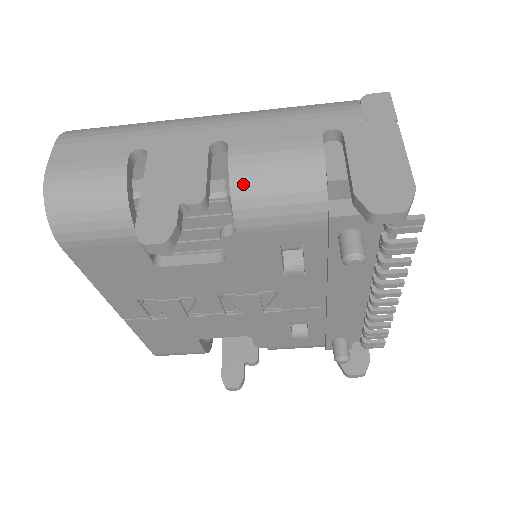
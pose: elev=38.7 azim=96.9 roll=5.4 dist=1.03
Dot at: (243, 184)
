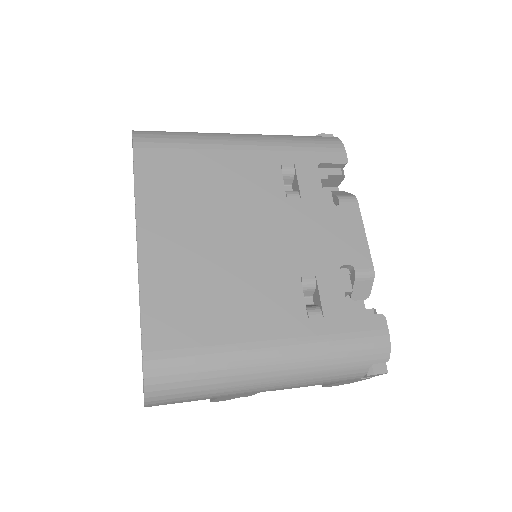
Dot at: occluded
